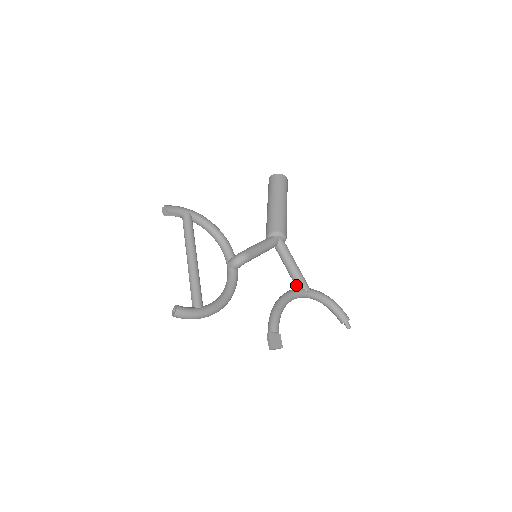
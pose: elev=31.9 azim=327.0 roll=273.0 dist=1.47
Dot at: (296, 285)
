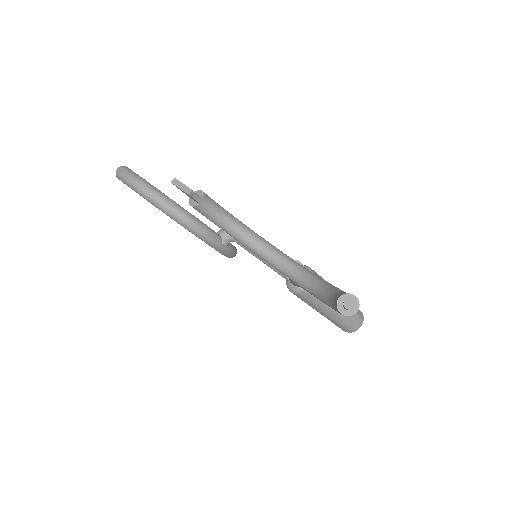
Dot at: occluded
